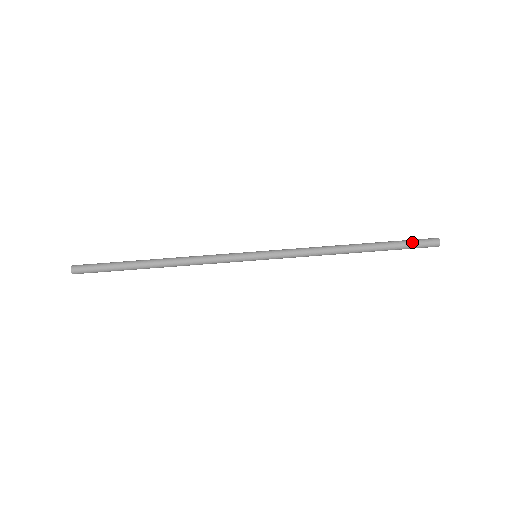
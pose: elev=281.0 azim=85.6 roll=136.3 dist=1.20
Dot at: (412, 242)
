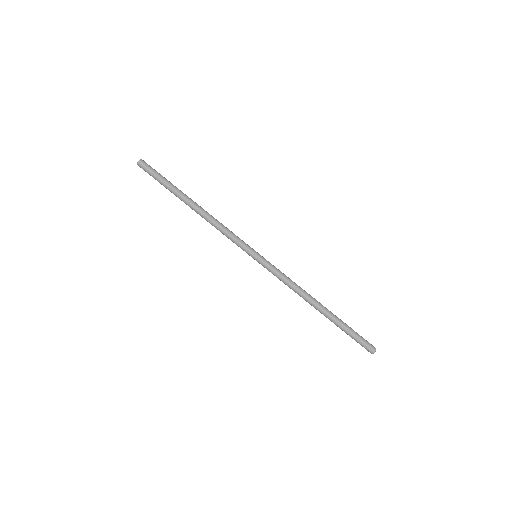
Dot at: (357, 338)
